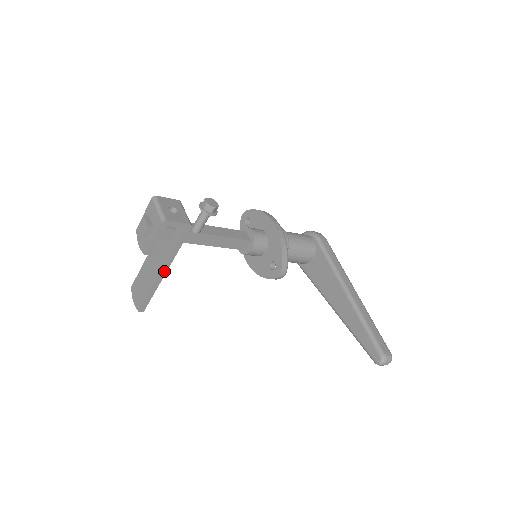
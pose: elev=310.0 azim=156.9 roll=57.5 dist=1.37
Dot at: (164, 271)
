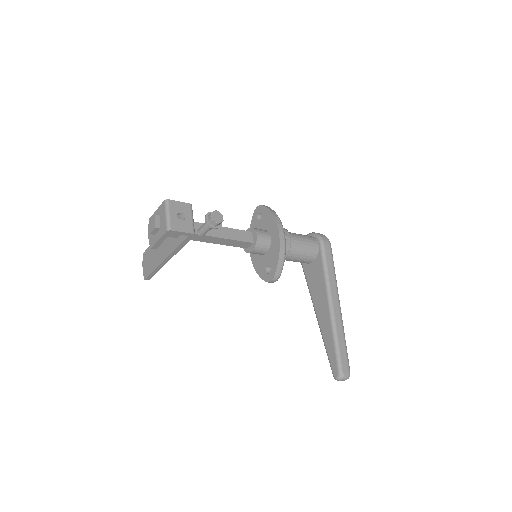
Dot at: (168, 259)
